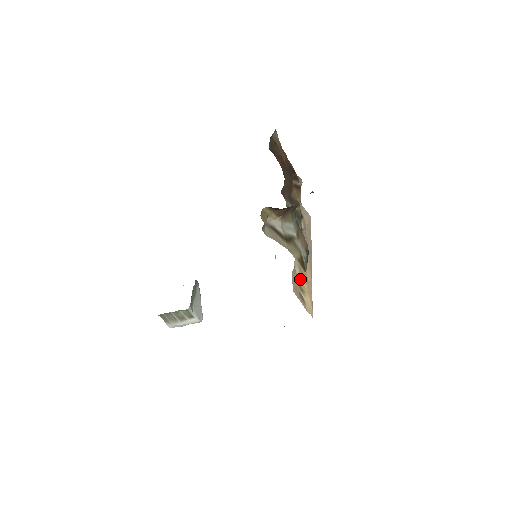
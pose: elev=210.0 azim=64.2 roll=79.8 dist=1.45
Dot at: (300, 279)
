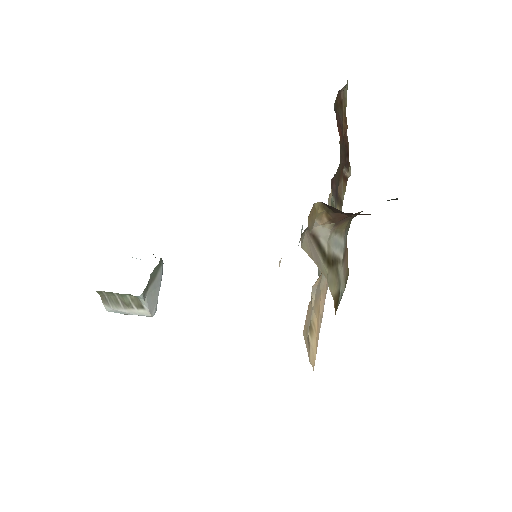
Dot at: (313, 312)
